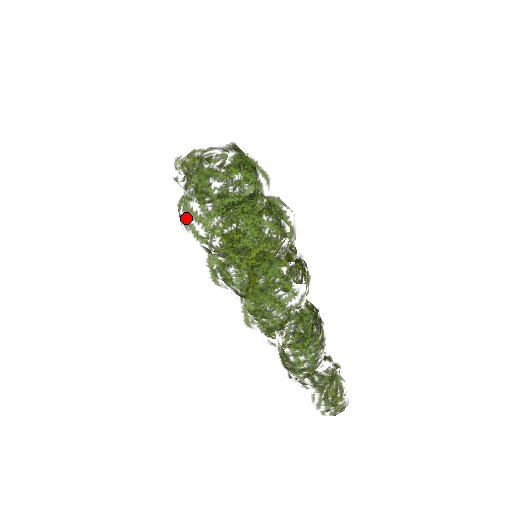
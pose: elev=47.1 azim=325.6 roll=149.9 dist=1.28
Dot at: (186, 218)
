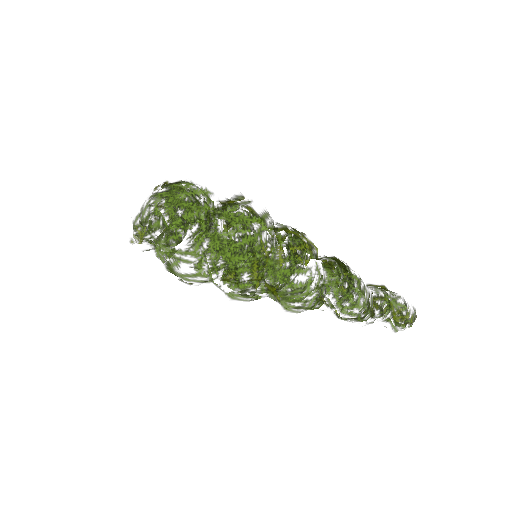
Dot at: (184, 279)
